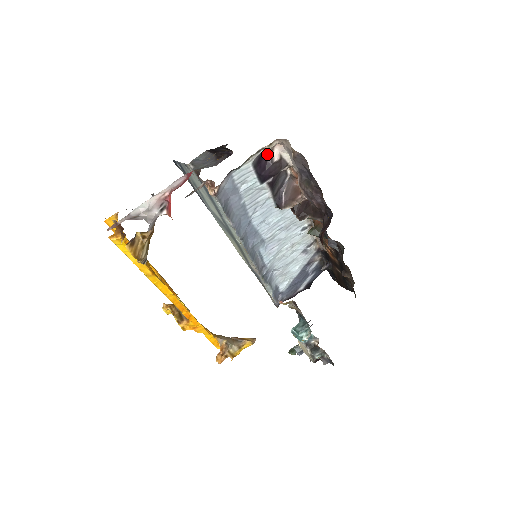
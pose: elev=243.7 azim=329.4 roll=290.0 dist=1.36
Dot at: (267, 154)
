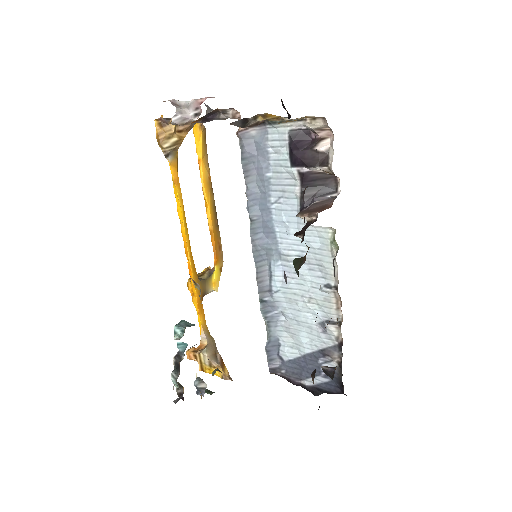
Dot at: (317, 139)
